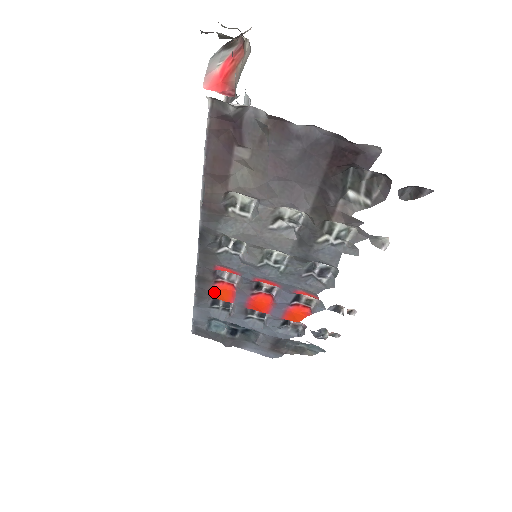
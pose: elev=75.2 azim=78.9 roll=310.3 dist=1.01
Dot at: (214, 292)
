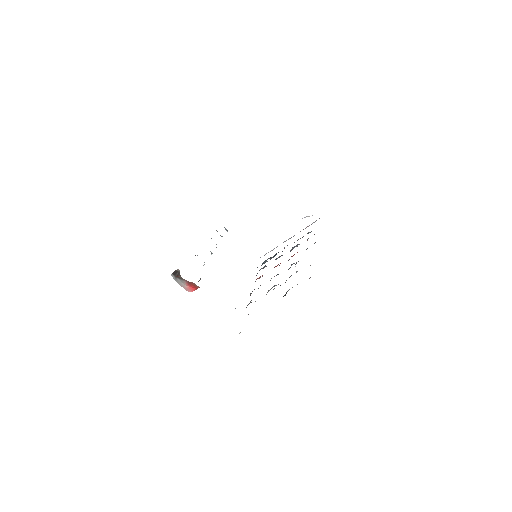
Dot at: occluded
